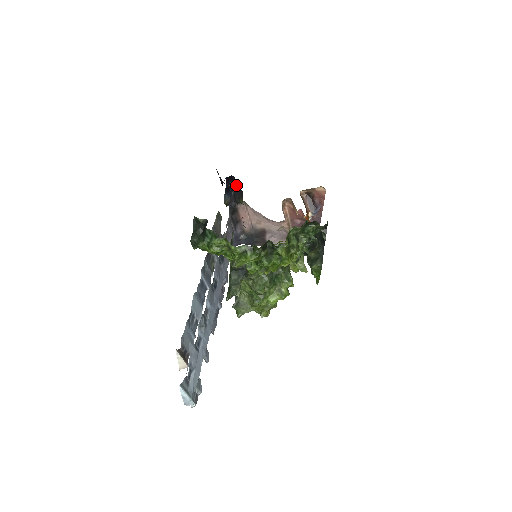
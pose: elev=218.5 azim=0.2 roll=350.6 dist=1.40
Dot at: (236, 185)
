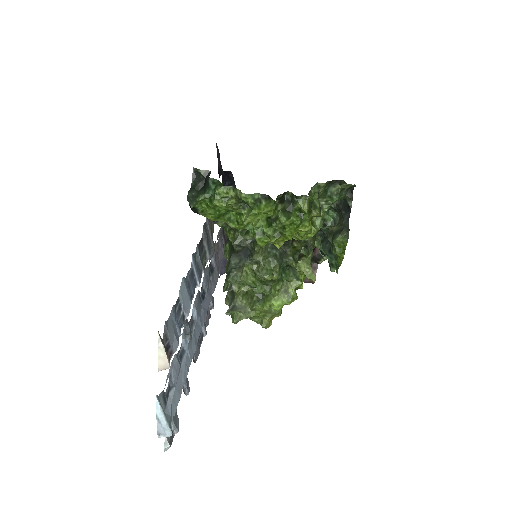
Dot at: occluded
